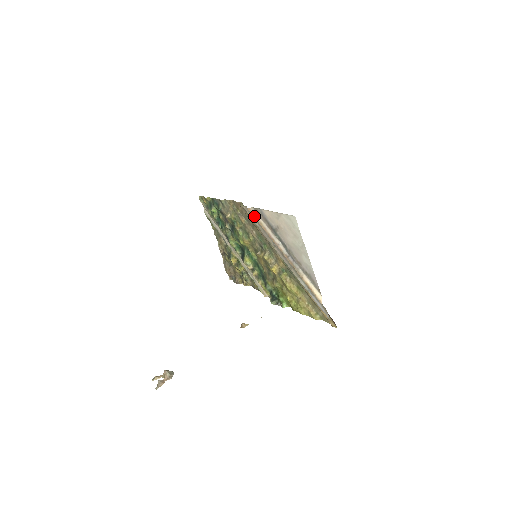
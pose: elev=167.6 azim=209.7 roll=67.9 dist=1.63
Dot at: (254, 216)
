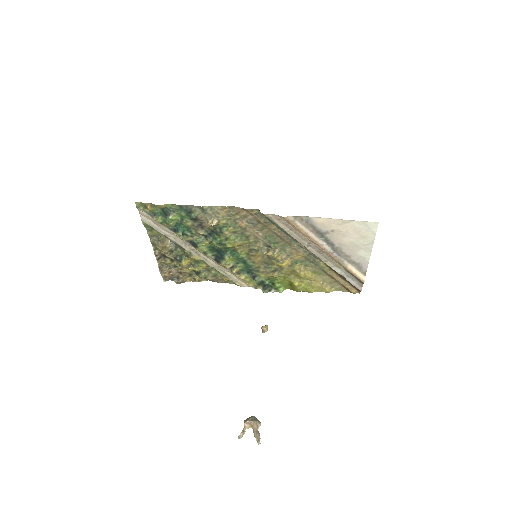
Dot at: (293, 224)
